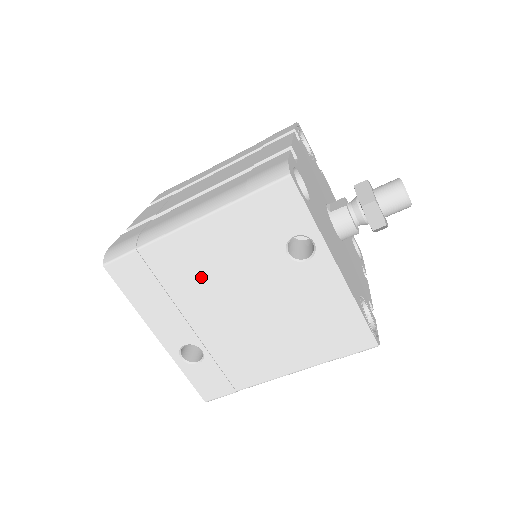
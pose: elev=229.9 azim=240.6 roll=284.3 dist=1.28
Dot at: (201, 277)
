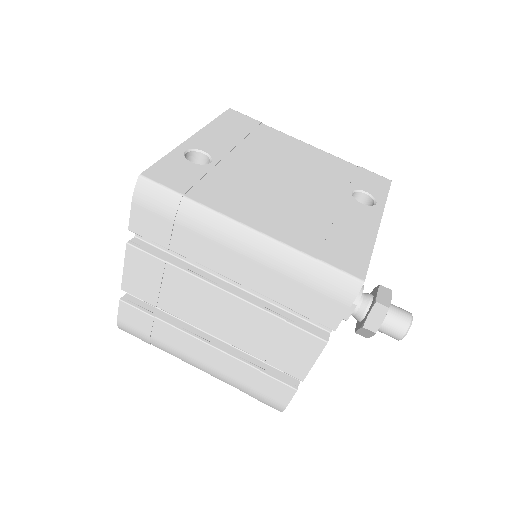
Dot at: (280, 154)
